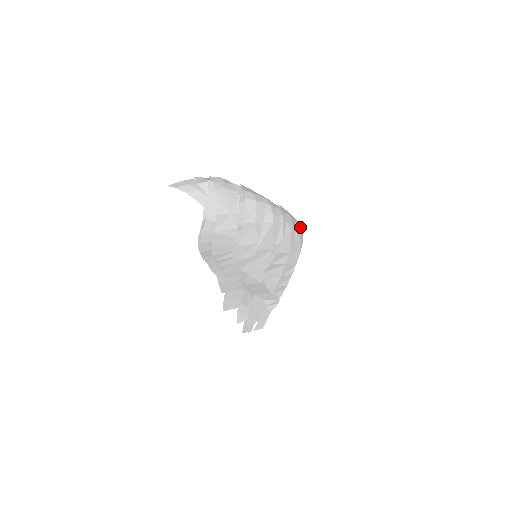
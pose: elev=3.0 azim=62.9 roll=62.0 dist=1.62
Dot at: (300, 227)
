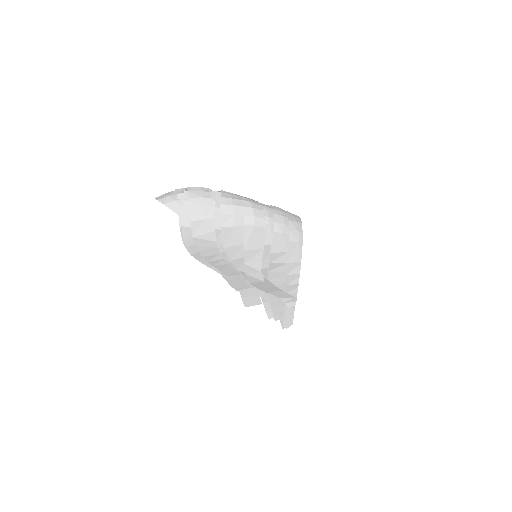
Dot at: (299, 226)
